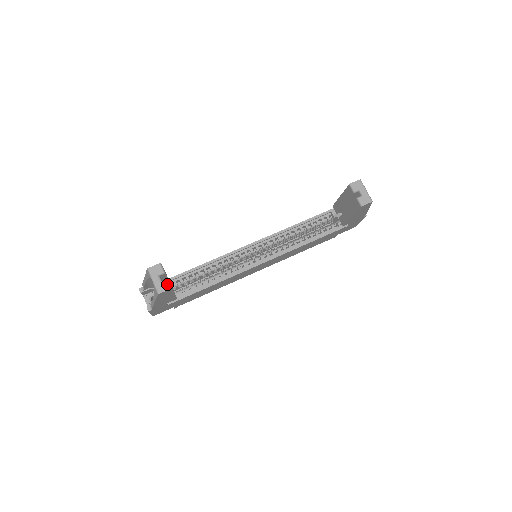
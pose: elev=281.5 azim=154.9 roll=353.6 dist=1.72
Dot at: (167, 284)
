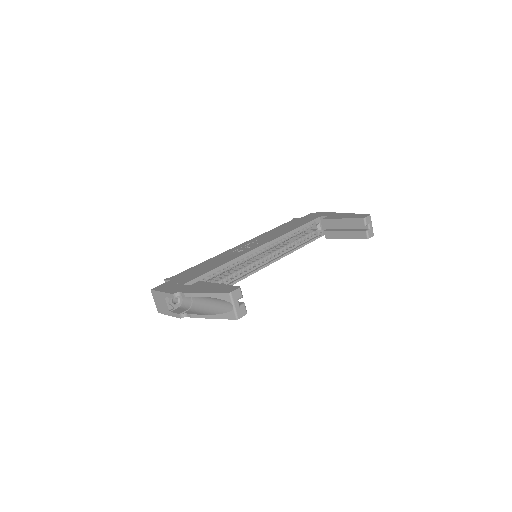
Dot at: (245, 309)
